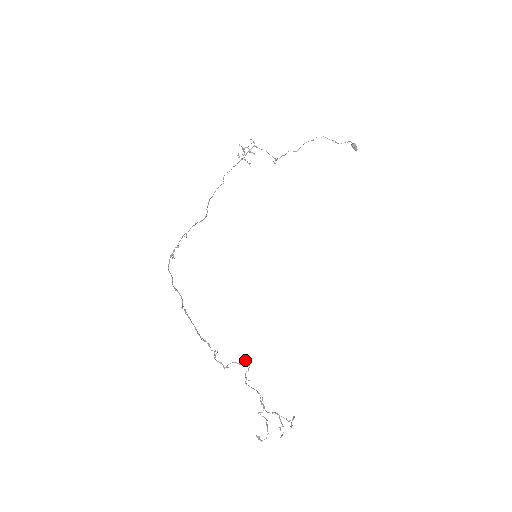
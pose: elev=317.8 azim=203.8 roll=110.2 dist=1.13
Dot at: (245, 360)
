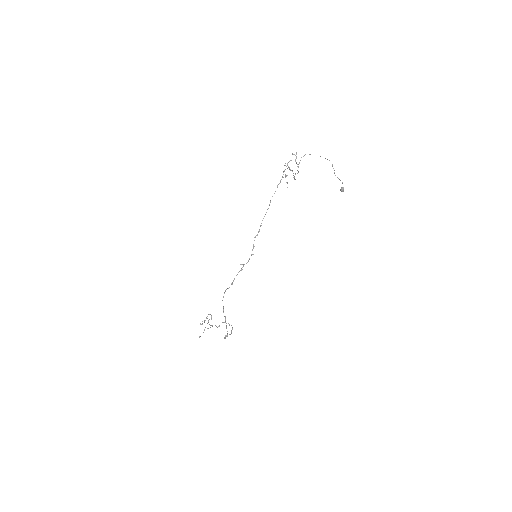
Dot at: occluded
